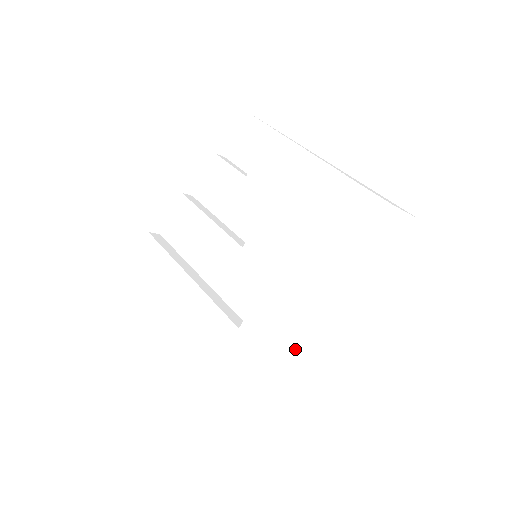
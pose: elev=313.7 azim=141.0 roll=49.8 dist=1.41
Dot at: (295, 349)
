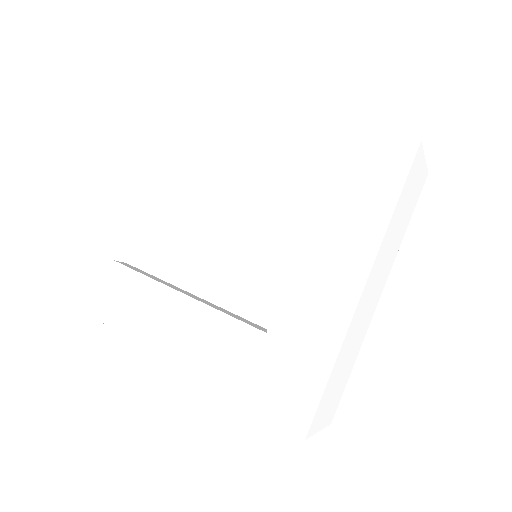
Dot at: (347, 333)
